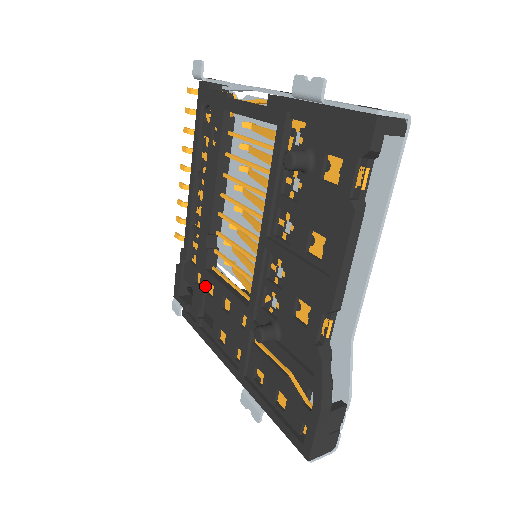
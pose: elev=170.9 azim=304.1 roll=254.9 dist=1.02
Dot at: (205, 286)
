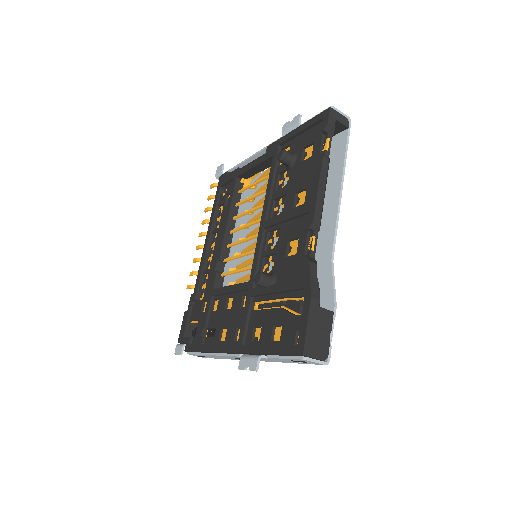
Dot at: (211, 305)
